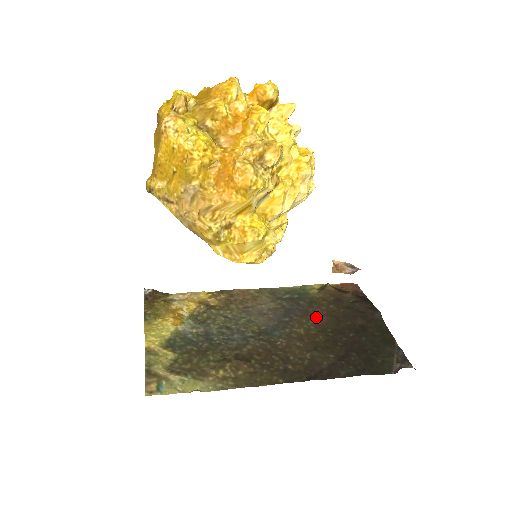
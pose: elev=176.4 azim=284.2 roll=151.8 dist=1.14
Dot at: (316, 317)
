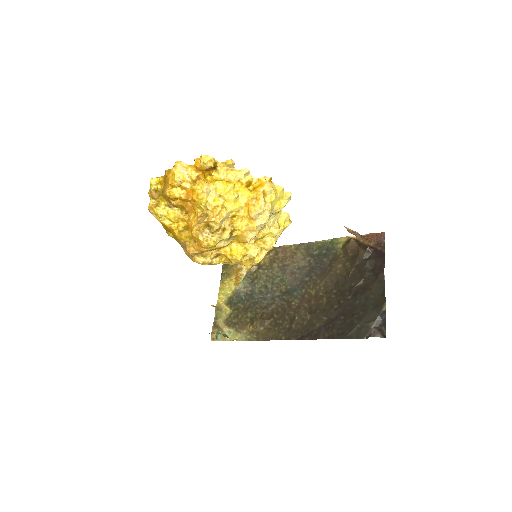
Dot at: (329, 277)
